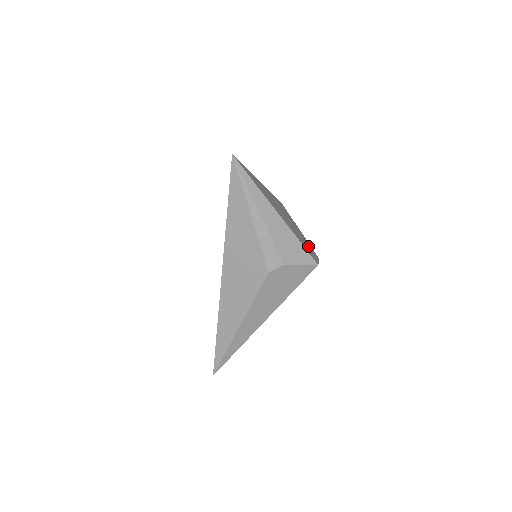
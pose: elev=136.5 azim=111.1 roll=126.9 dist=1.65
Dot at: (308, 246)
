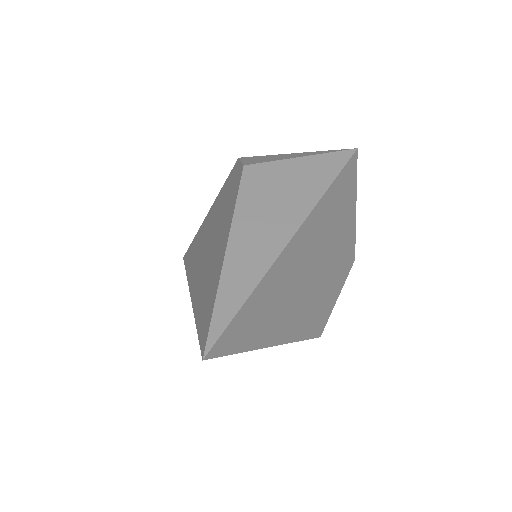
Dot at: (336, 278)
